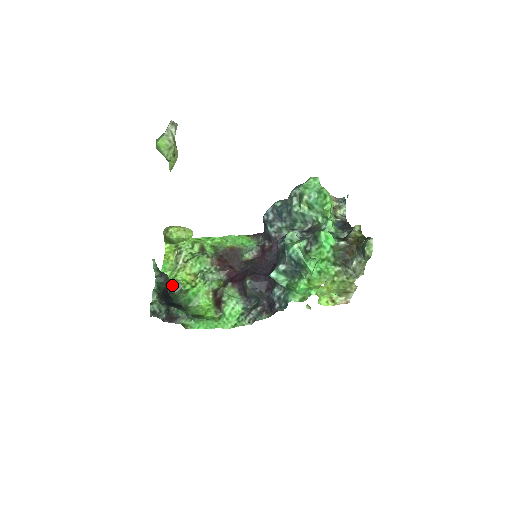
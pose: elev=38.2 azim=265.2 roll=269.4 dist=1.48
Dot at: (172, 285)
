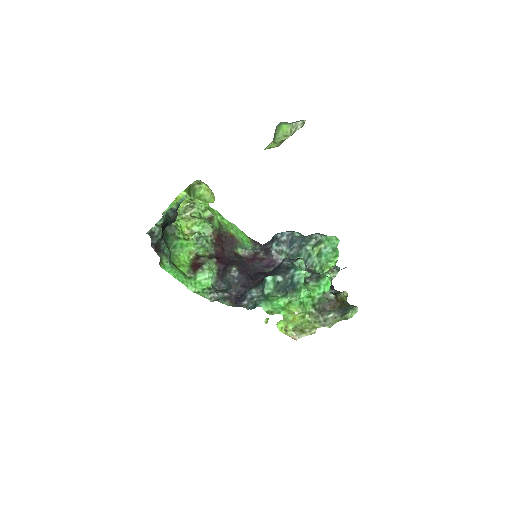
Dot at: occluded
